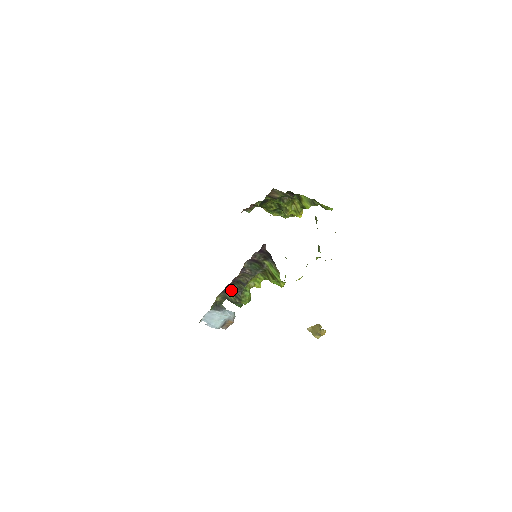
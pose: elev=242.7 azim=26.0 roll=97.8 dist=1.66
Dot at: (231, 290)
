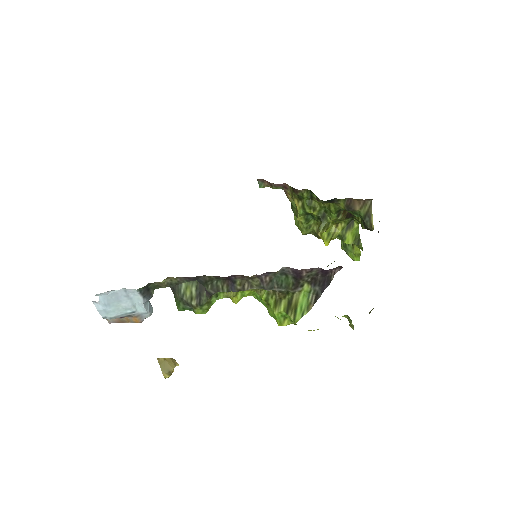
Dot at: (201, 283)
